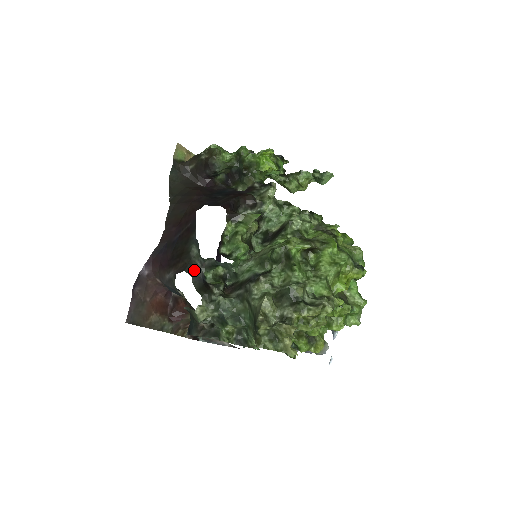
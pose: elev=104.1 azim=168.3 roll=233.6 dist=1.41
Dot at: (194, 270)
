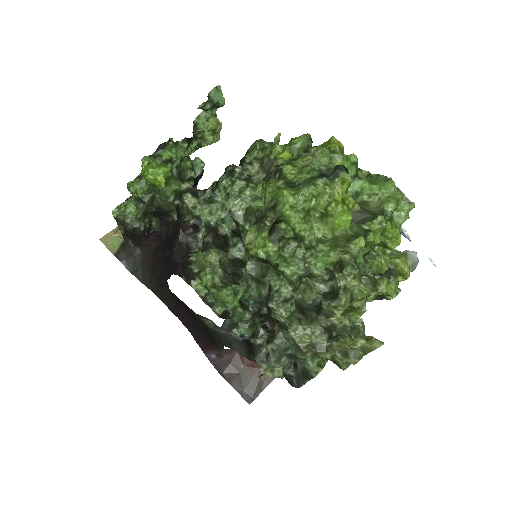
Dot at: (227, 340)
